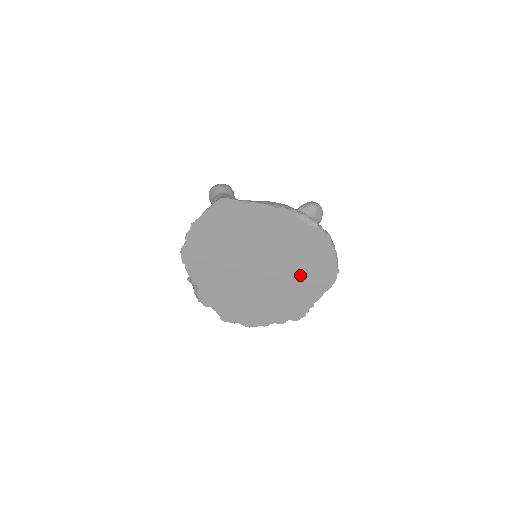
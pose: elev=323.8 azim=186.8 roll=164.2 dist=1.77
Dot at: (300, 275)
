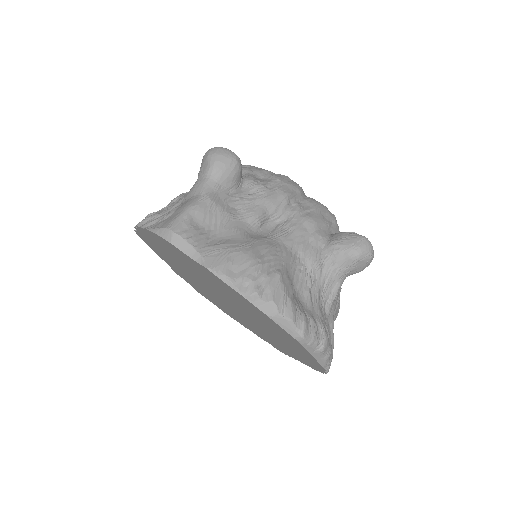
Dot at: (279, 340)
